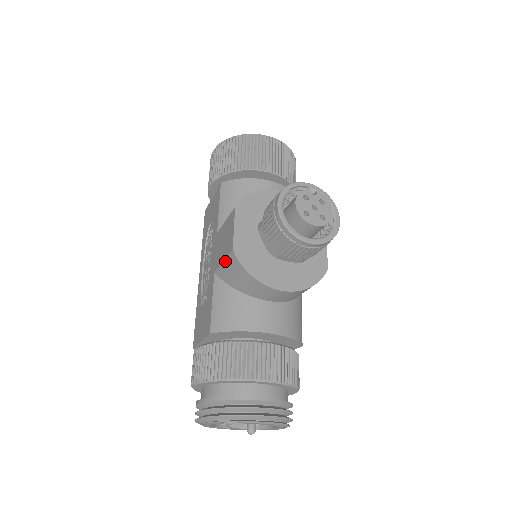
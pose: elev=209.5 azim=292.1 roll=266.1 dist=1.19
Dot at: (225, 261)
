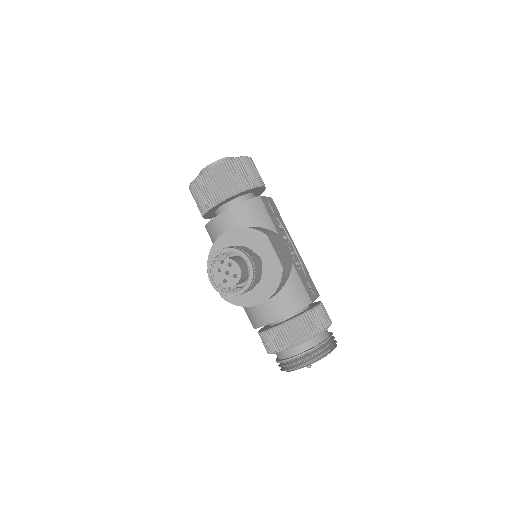
Dot at: occluded
